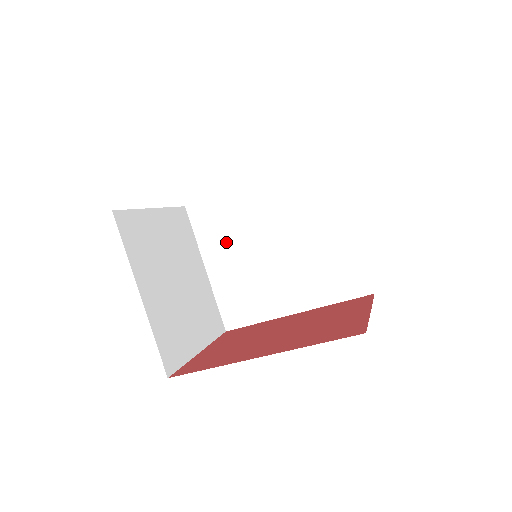
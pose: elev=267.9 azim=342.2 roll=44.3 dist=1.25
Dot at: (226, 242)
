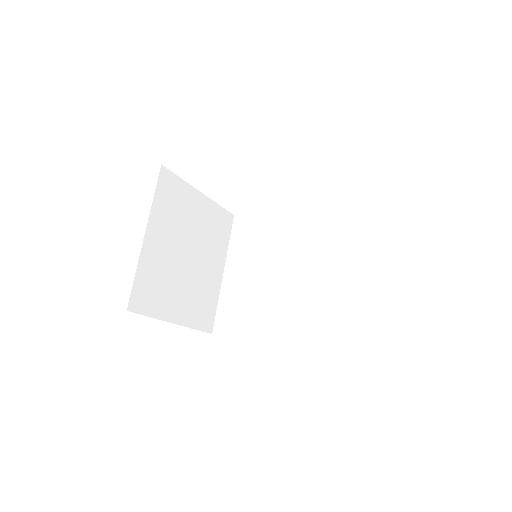
Dot at: (250, 255)
